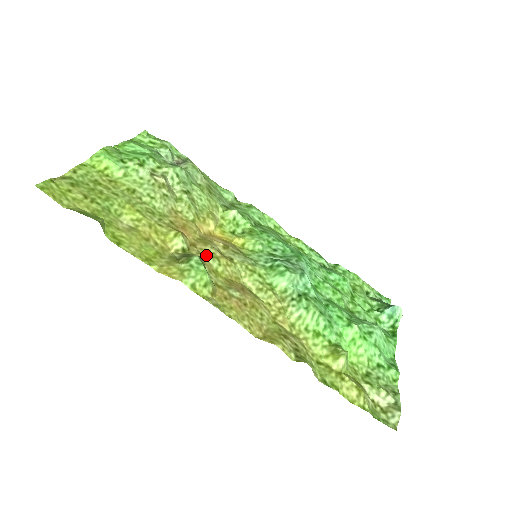
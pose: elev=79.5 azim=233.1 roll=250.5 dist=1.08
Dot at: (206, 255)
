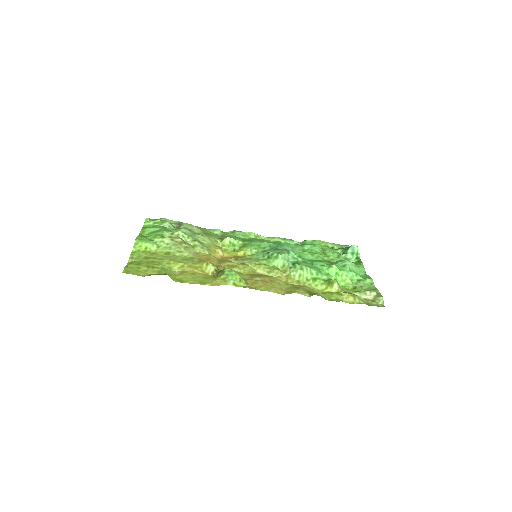
Dot at: (229, 268)
